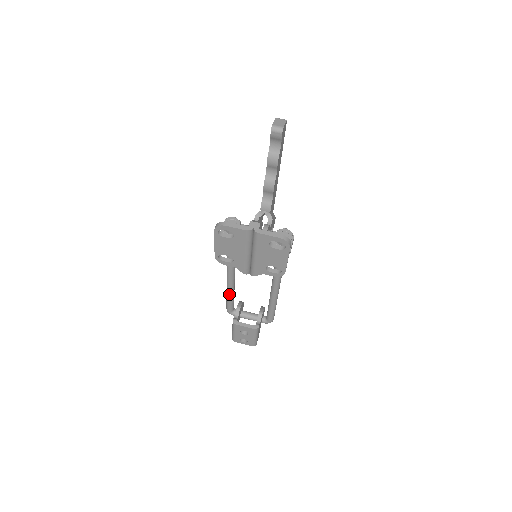
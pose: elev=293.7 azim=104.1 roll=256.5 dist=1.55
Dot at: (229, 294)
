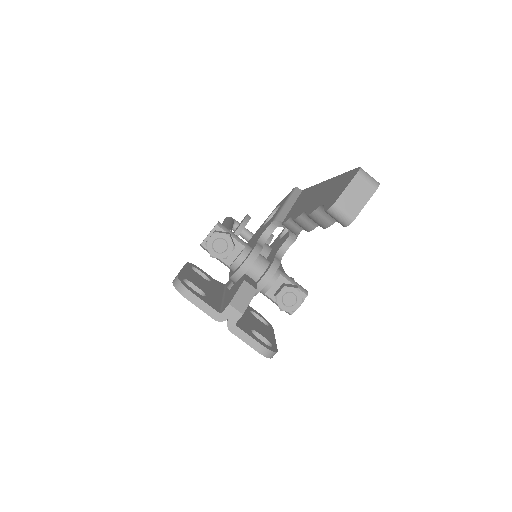
Dot at: occluded
